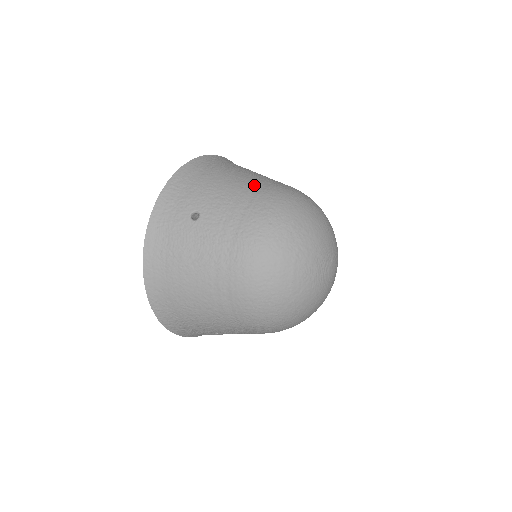
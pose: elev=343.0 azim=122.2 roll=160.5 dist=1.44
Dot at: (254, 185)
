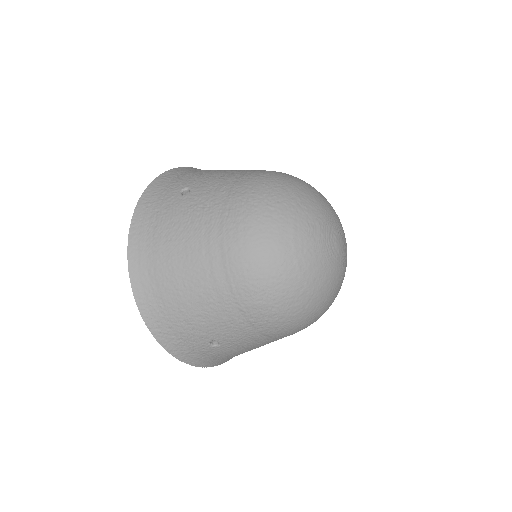
Dot at: (247, 170)
